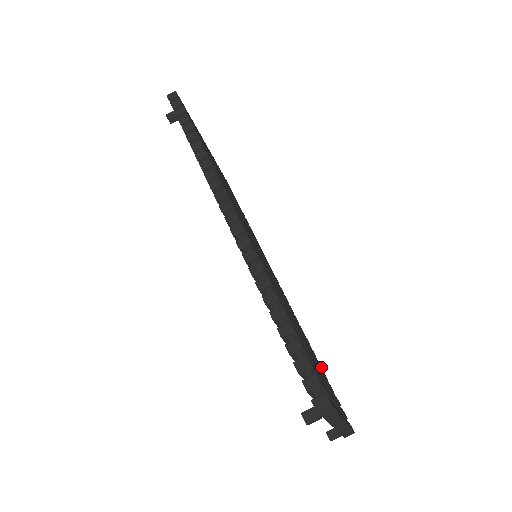
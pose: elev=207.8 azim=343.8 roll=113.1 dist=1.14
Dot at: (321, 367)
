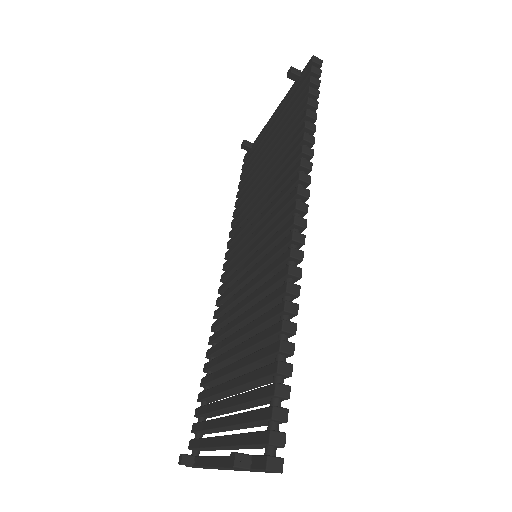
Dot at: occluded
